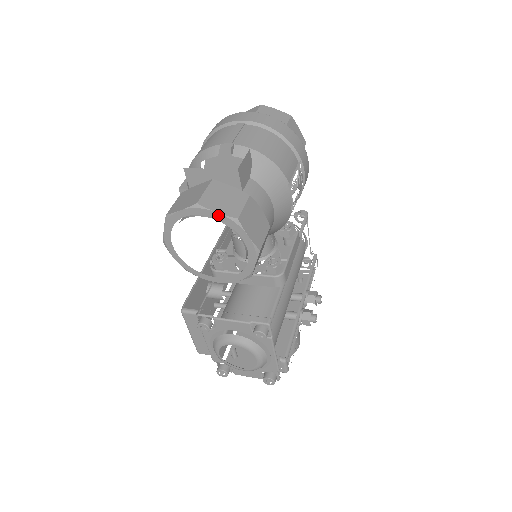
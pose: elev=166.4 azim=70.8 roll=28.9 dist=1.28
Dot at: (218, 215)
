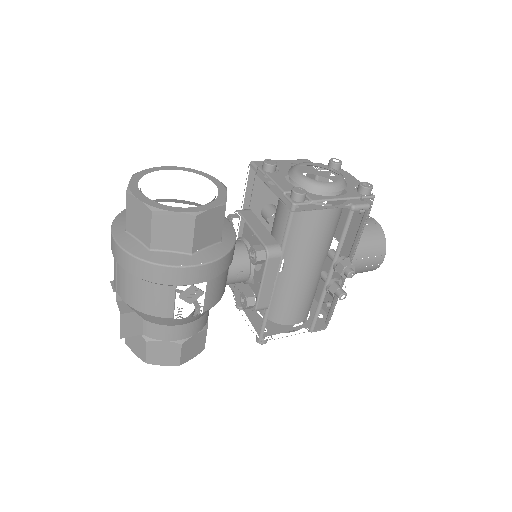
Dot at: (138, 354)
